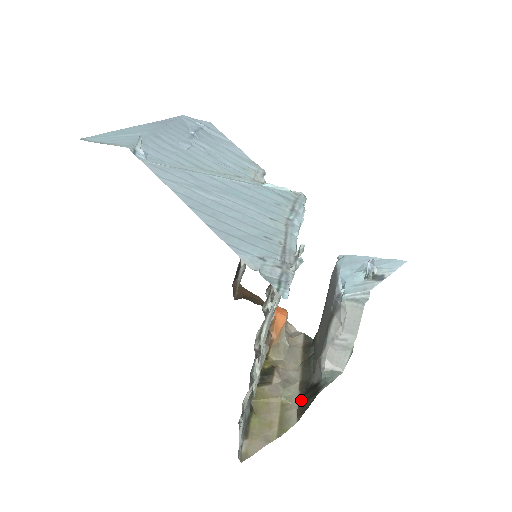
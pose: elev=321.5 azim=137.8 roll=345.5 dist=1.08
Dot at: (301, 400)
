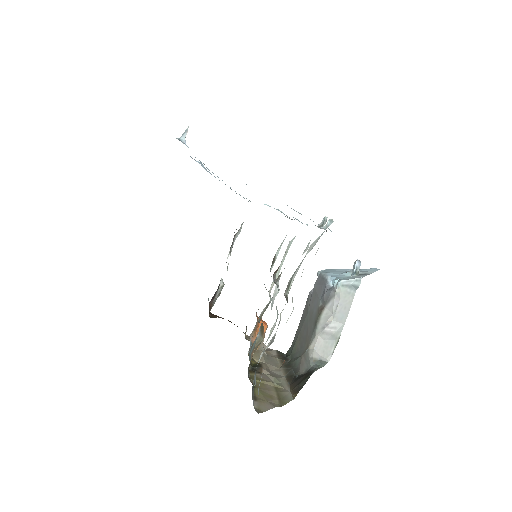
Dot at: (292, 385)
